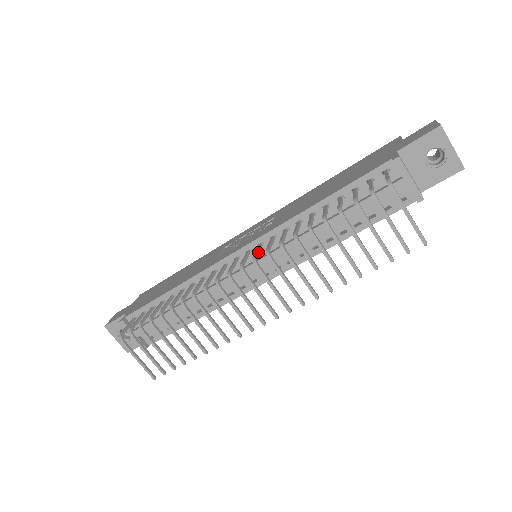
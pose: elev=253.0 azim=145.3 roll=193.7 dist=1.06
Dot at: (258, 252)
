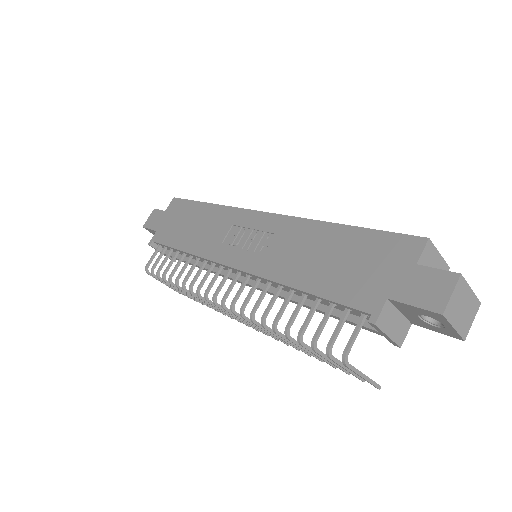
Dot at: (239, 294)
